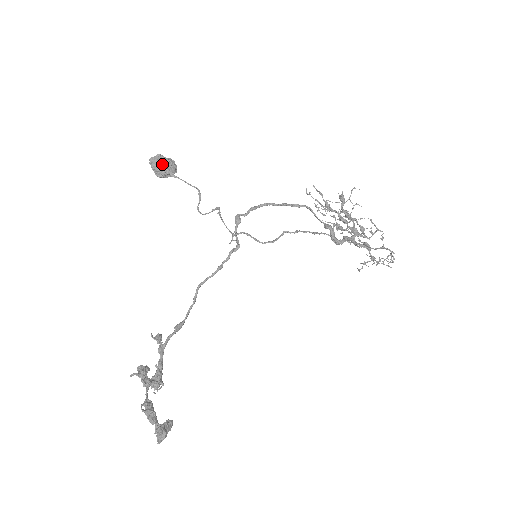
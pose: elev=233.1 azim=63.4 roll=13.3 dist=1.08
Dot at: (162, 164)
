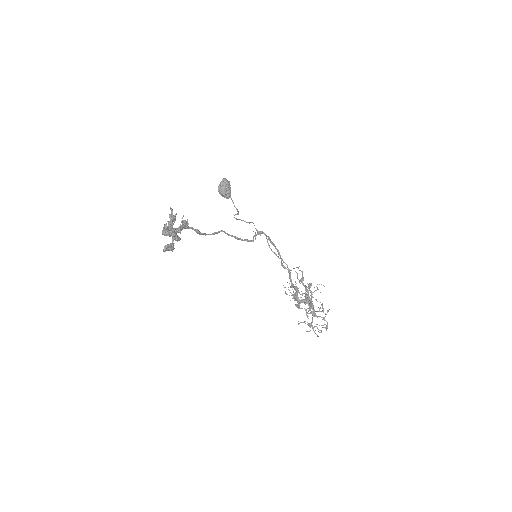
Dot at: (228, 186)
